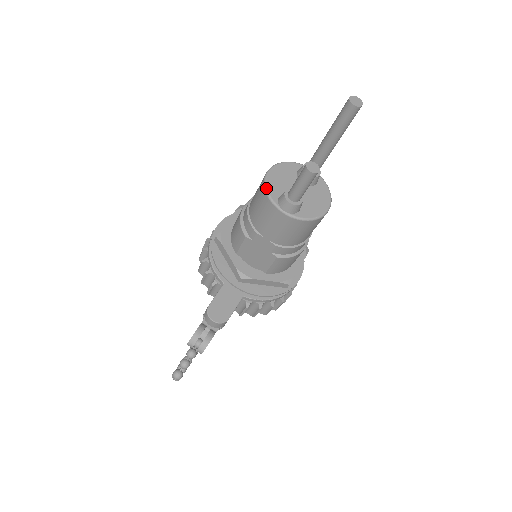
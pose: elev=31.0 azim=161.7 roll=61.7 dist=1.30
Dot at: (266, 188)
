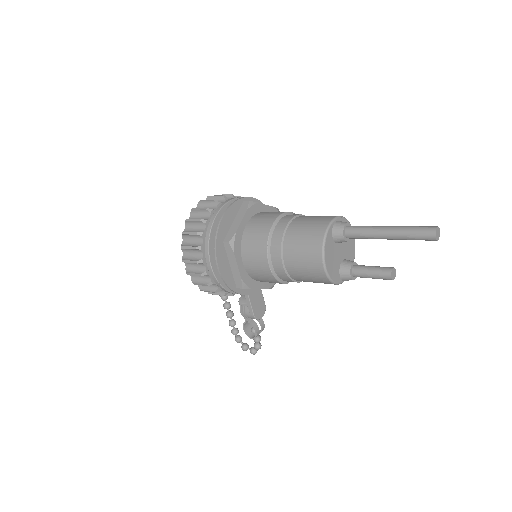
Dot at: (333, 282)
